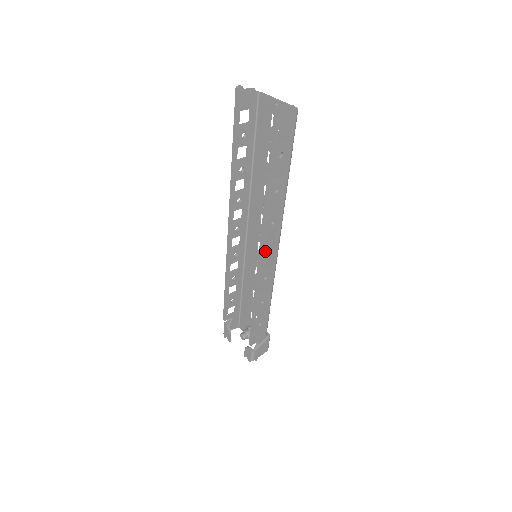
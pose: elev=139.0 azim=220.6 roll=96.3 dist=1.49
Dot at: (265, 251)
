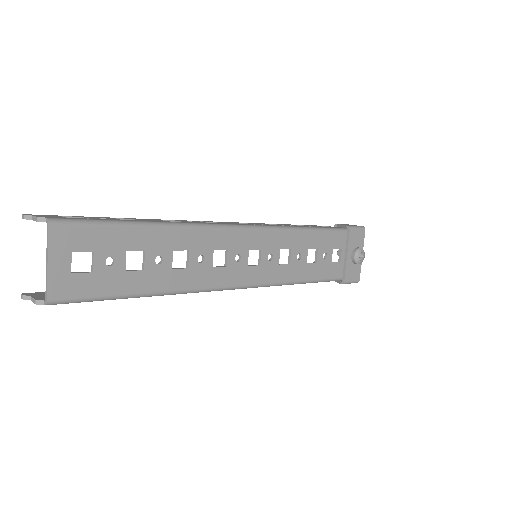
Dot at: occluded
